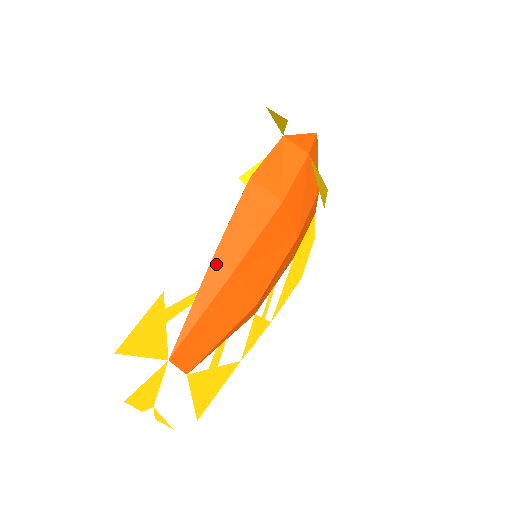
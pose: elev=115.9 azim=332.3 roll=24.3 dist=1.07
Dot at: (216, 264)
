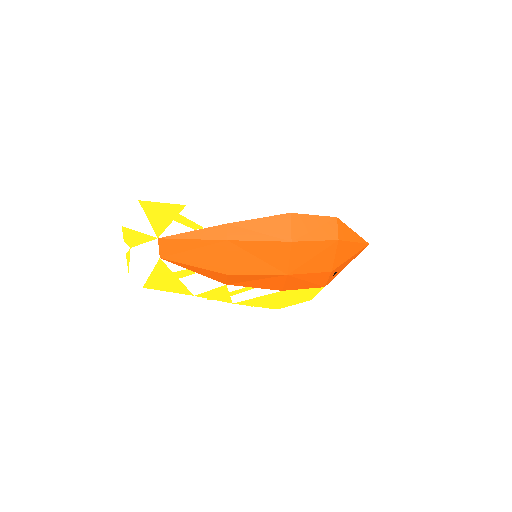
Dot at: (226, 228)
